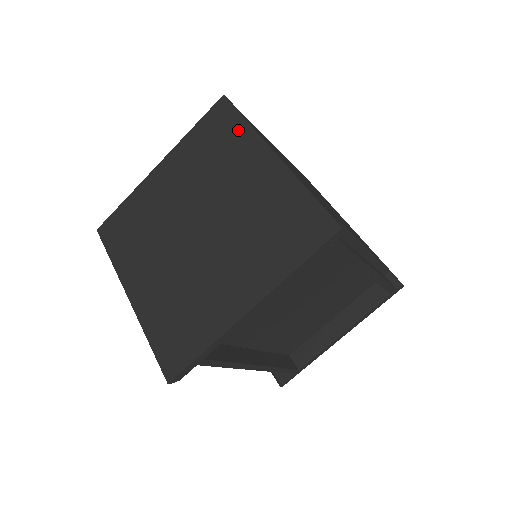
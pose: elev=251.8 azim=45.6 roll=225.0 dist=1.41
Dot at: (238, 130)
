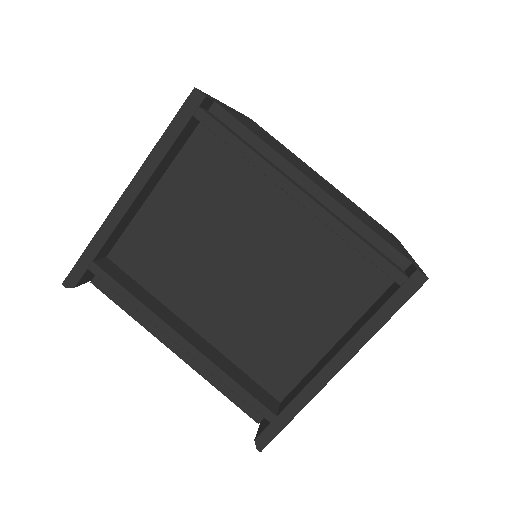
Dot at: occluded
